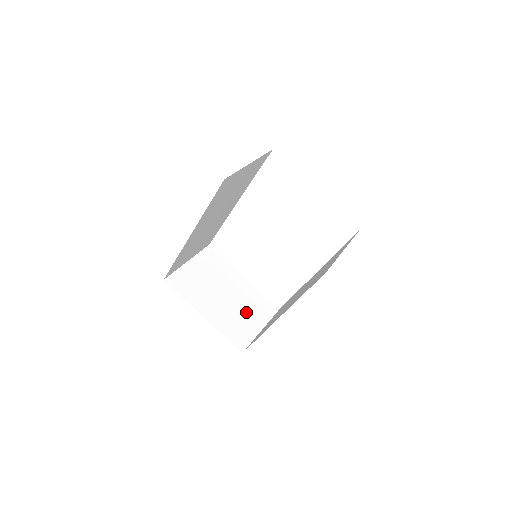
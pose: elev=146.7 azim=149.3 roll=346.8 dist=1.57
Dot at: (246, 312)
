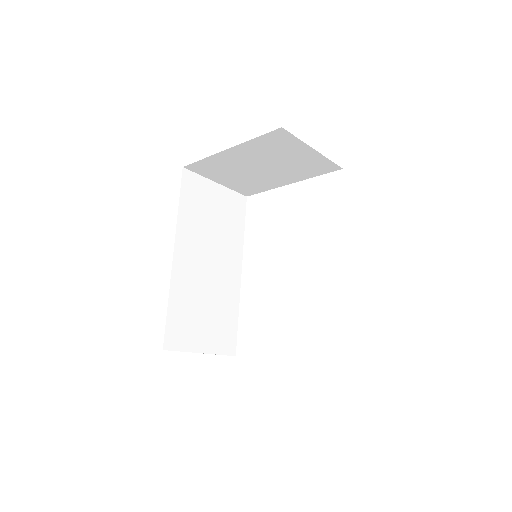
Dot at: occluded
